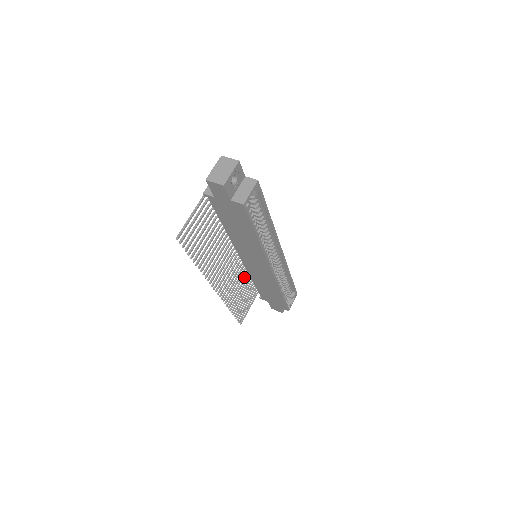
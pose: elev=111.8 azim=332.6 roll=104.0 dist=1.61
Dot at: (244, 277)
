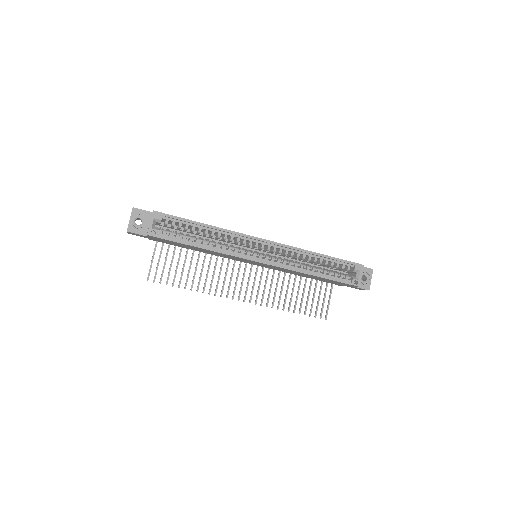
Dot at: (289, 276)
